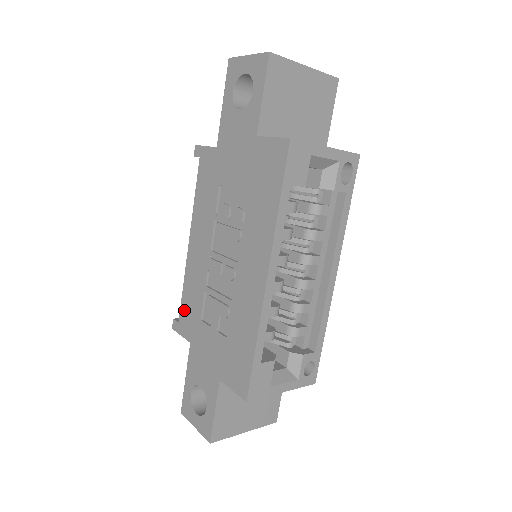
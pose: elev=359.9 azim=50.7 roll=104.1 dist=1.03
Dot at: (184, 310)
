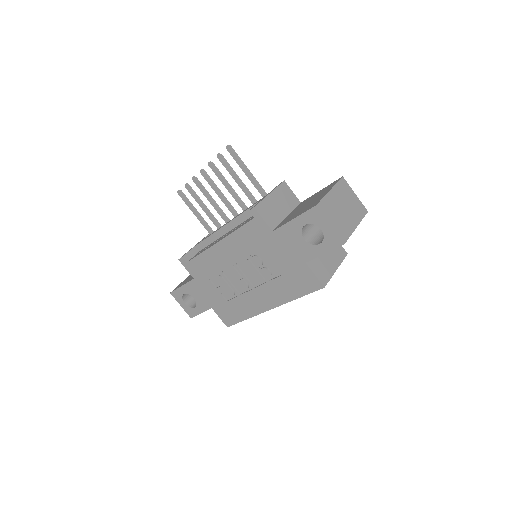
Dot at: (195, 264)
